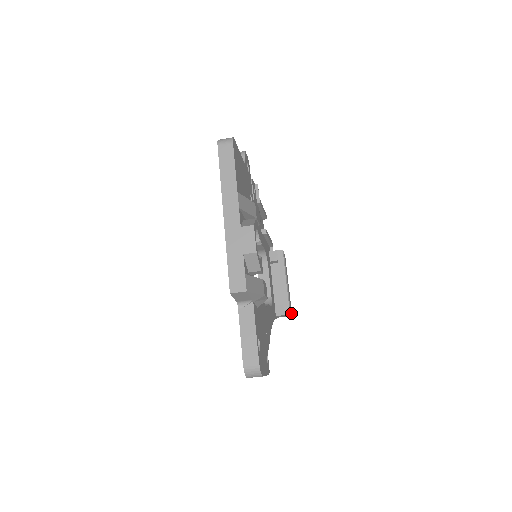
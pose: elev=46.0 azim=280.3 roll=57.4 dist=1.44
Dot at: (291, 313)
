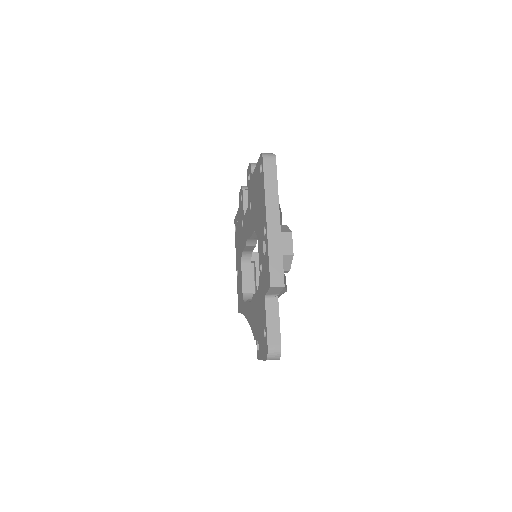
Dot at: occluded
